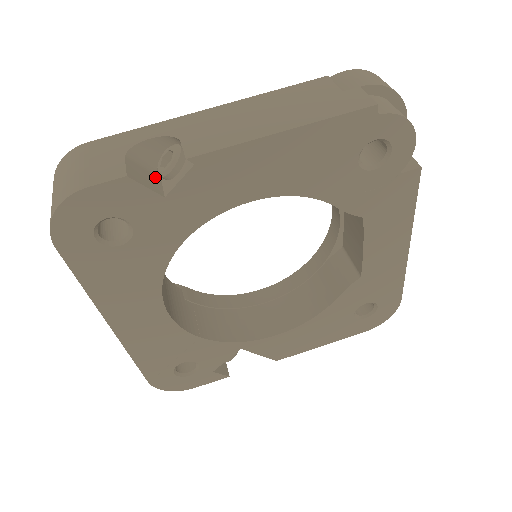
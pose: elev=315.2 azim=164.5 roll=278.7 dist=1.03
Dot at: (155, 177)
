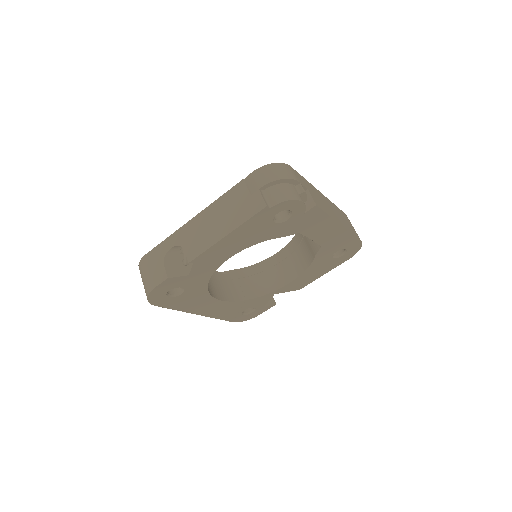
Dot at: (181, 264)
